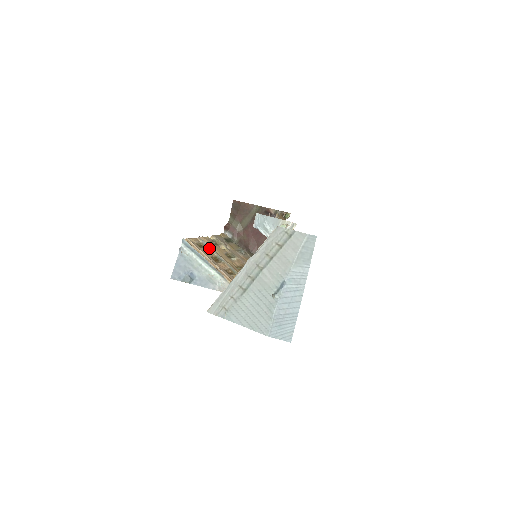
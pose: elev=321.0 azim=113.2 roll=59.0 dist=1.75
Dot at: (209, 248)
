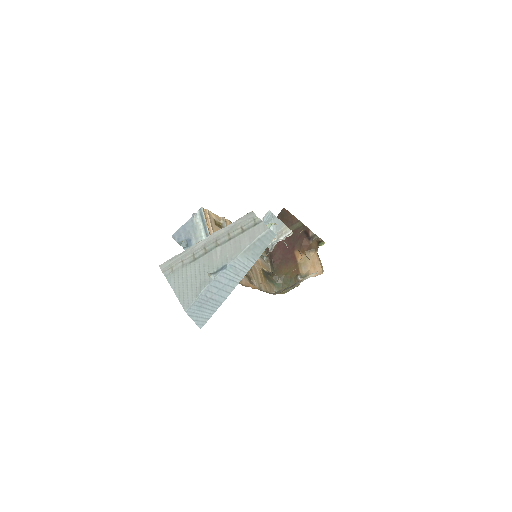
Dot at: occluded
